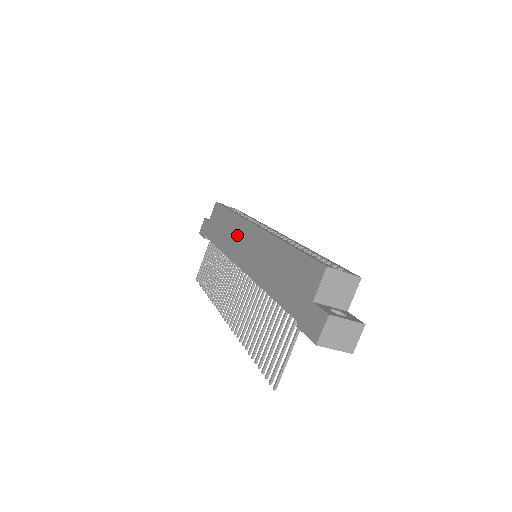
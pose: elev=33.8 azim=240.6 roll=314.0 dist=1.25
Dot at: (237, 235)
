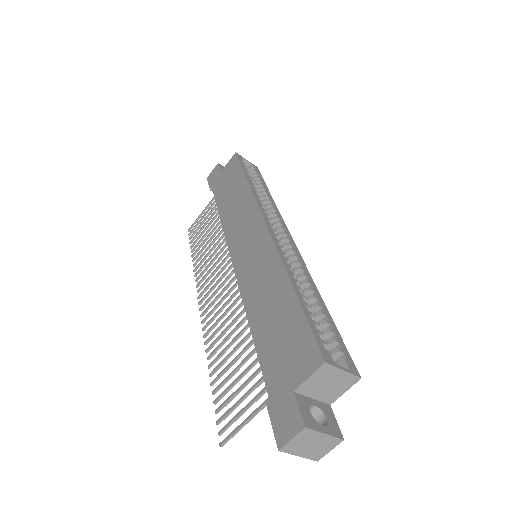
Dot at: (243, 219)
